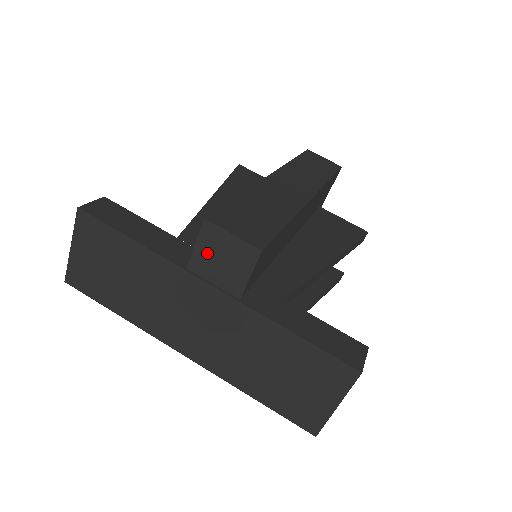
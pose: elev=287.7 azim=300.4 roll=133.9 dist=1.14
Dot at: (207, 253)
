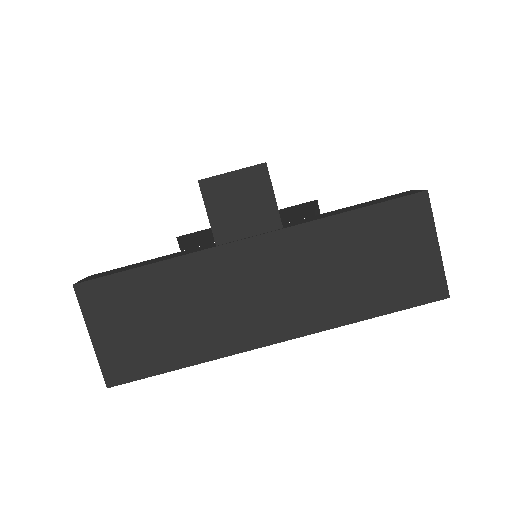
Dot at: (223, 211)
